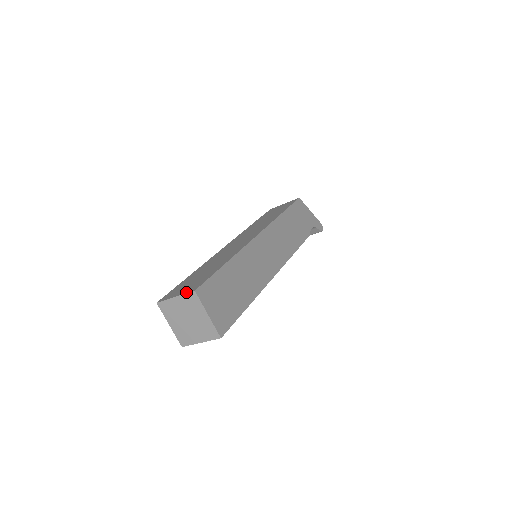
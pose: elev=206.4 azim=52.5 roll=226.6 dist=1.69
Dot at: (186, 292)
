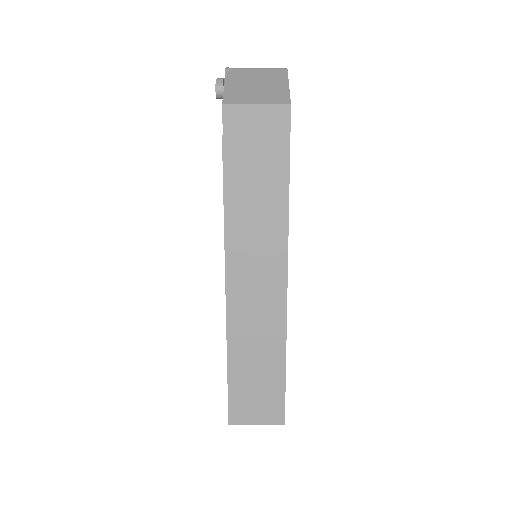
Dot at: (271, 423)
